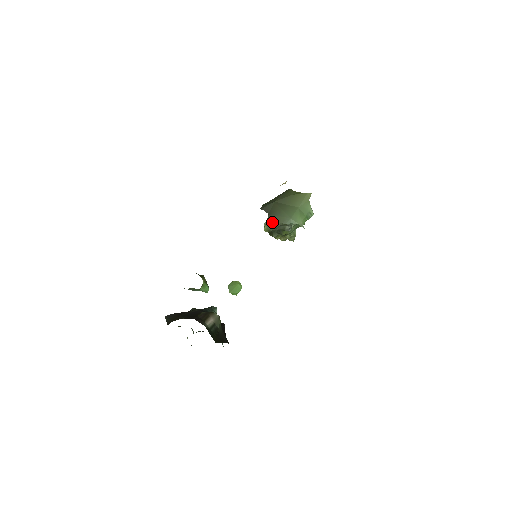
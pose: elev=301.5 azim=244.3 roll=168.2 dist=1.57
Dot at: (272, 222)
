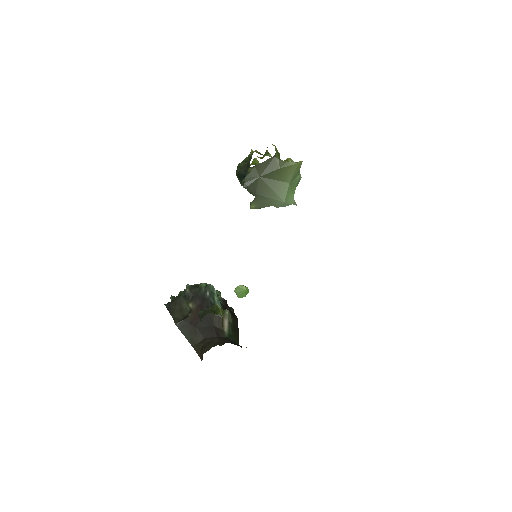
Dot at: (261, 204)
